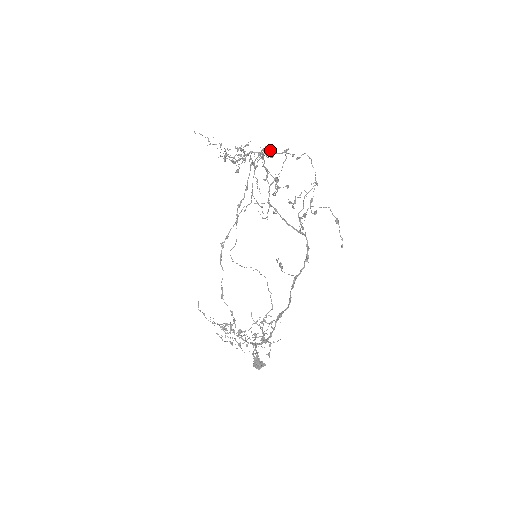
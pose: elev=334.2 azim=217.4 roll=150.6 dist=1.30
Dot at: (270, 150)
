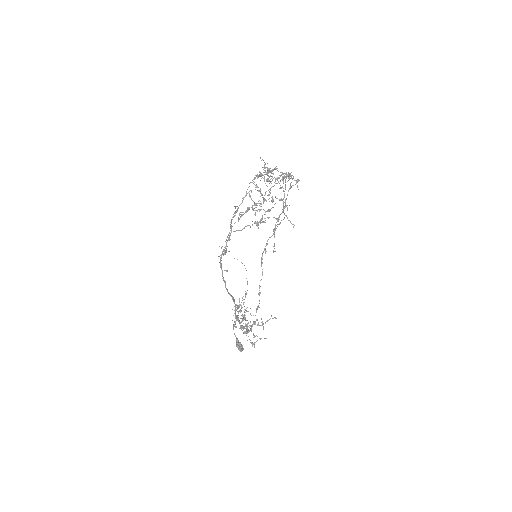
Dot at: occluded
